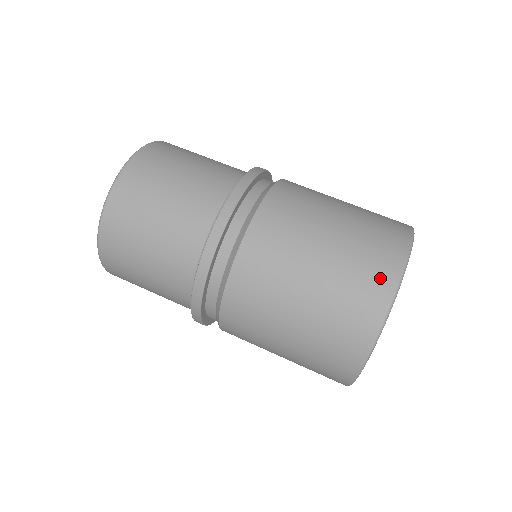
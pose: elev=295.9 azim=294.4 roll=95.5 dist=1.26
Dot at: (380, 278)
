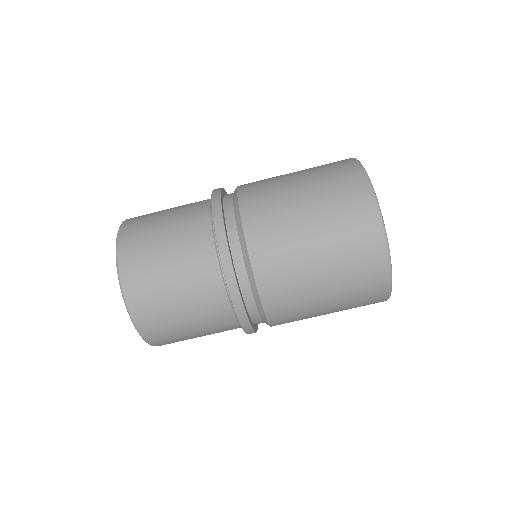
Dot at: (358, 197)
